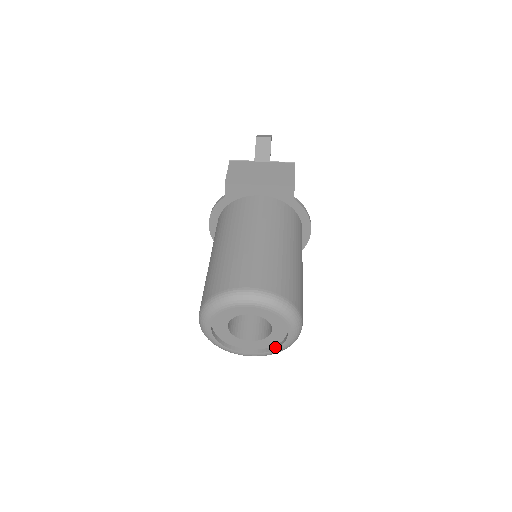
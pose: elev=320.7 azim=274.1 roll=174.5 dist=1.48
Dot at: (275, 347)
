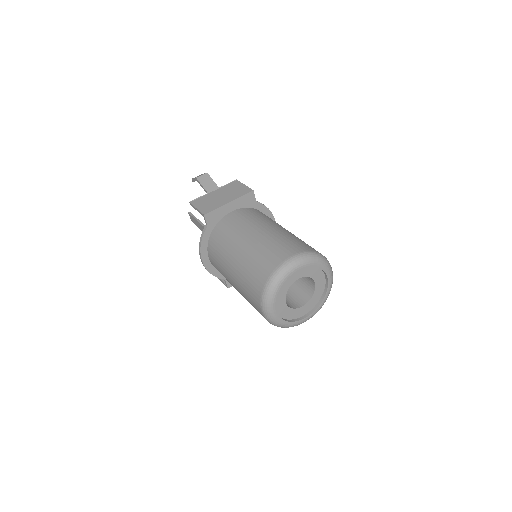
Dot at: (321, 299)
